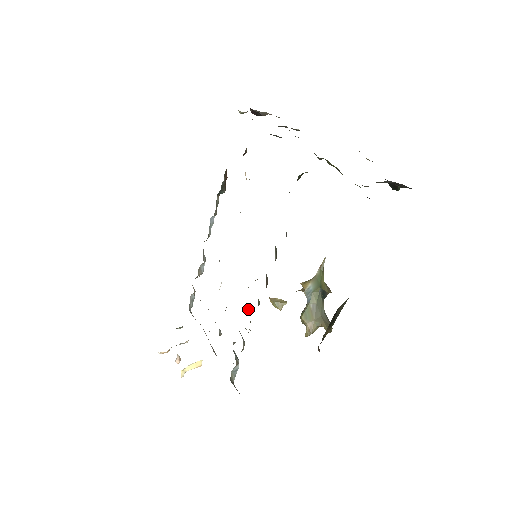
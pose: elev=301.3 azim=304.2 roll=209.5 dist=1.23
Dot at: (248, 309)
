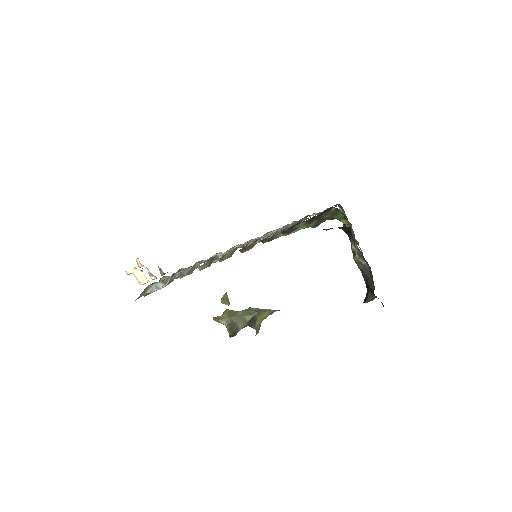
Dot at: (217, 257)
